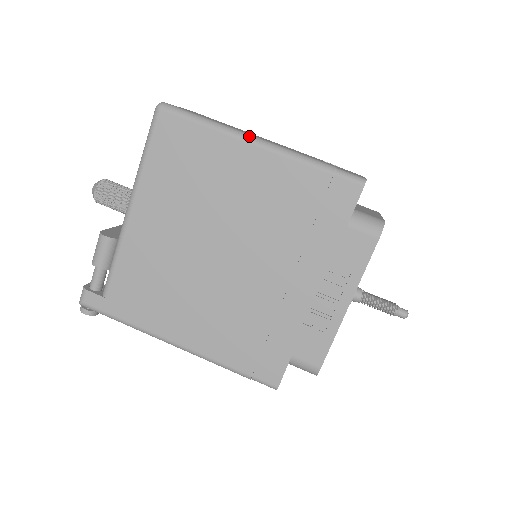
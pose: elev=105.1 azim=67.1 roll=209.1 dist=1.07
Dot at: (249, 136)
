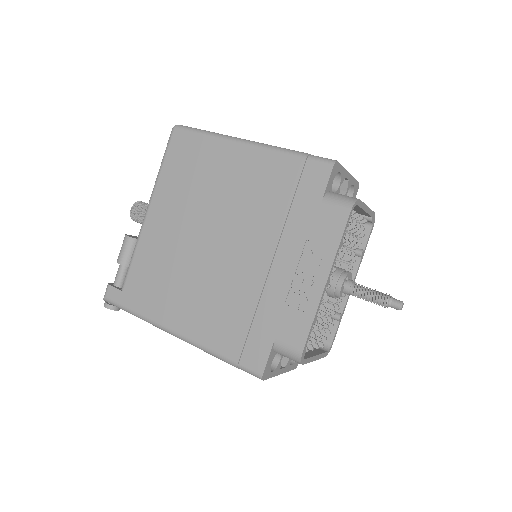
Dot at: (239, 139)
